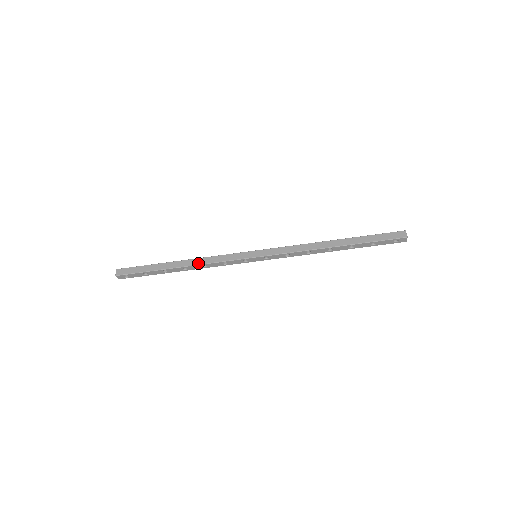
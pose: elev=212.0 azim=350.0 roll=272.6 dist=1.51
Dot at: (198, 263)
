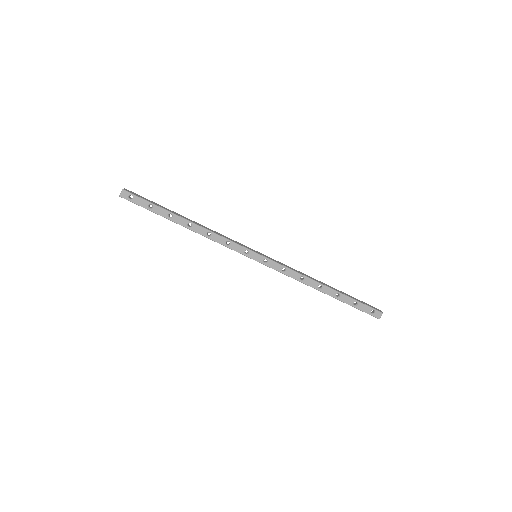
Dot at: (205, 228)
